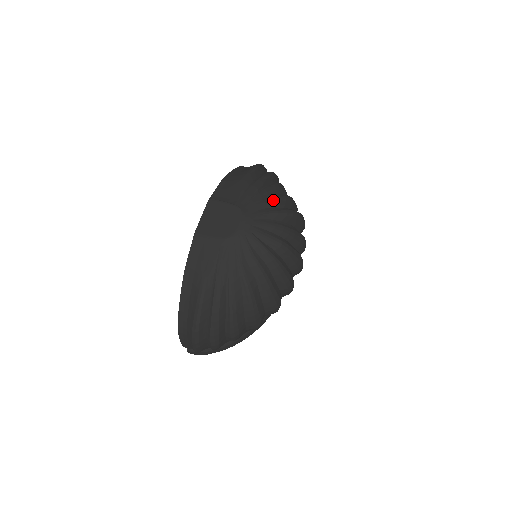
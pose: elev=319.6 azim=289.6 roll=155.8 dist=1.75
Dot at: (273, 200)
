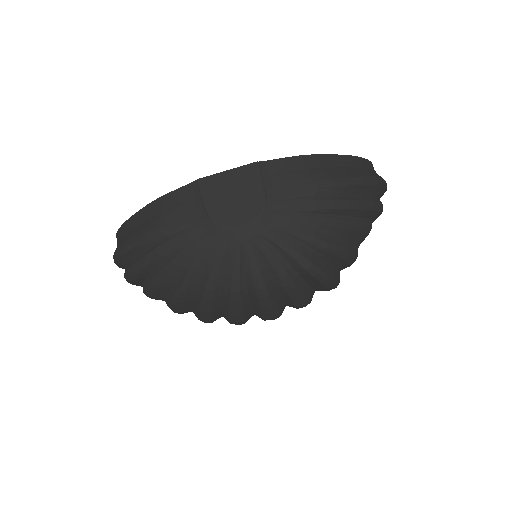
Dot at: (314, 239)
